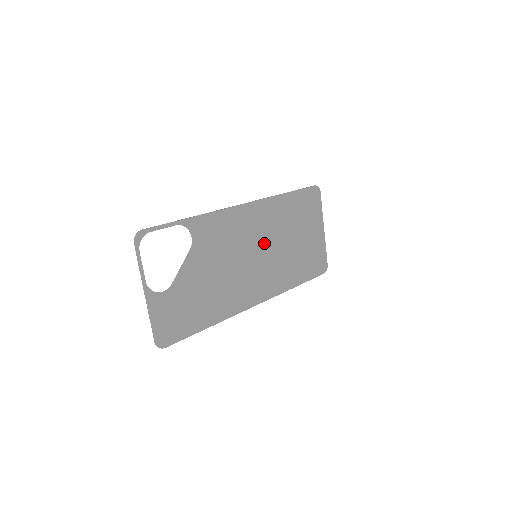
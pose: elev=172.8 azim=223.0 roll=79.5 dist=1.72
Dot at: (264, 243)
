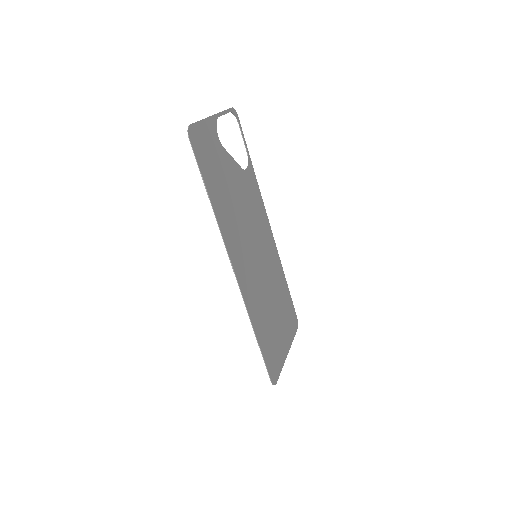
Dot at: (263, 264)
